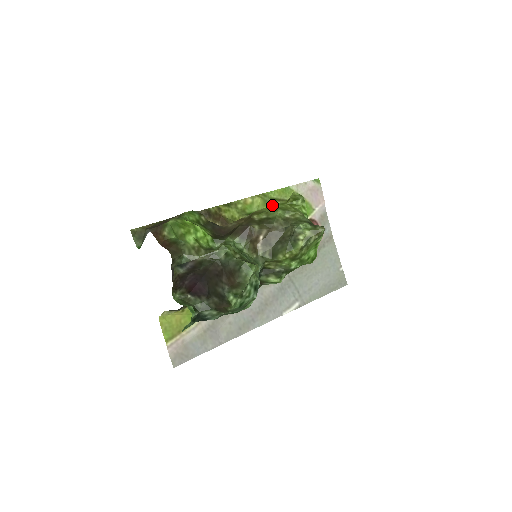
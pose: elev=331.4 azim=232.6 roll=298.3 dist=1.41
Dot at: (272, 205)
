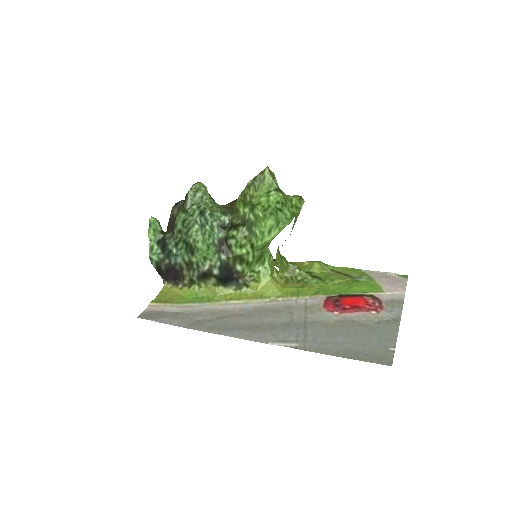
Dot at: occluded
